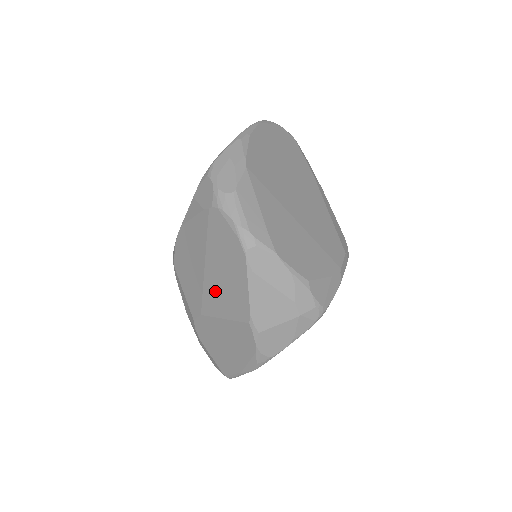
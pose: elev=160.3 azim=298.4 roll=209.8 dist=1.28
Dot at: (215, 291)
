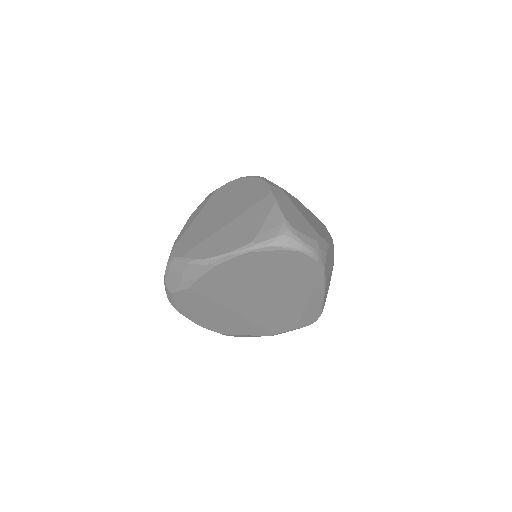
Dot at: occluded
